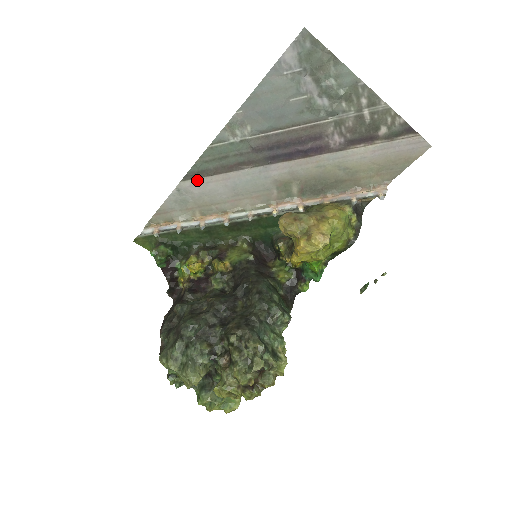
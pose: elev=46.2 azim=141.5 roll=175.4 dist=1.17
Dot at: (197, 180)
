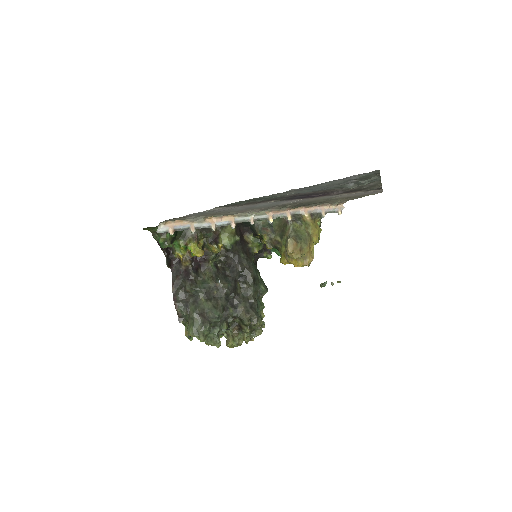
Dot at: (227, 207)
